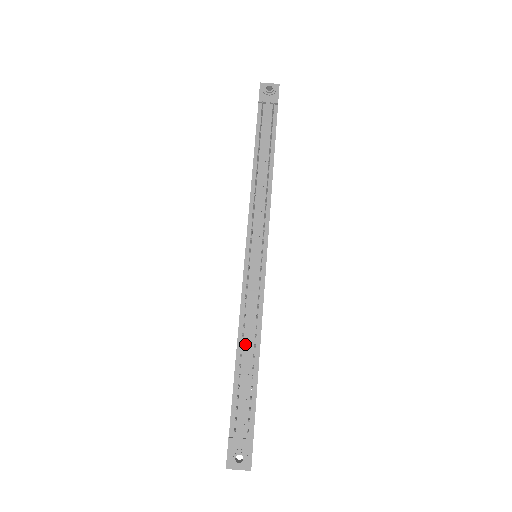
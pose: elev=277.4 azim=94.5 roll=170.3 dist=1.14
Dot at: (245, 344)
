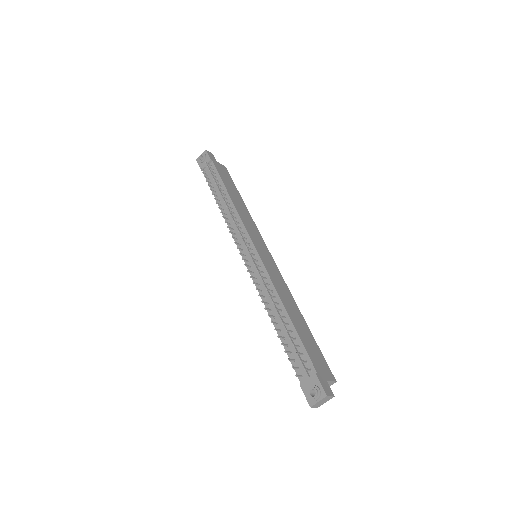
Dot at: (275, 315)
